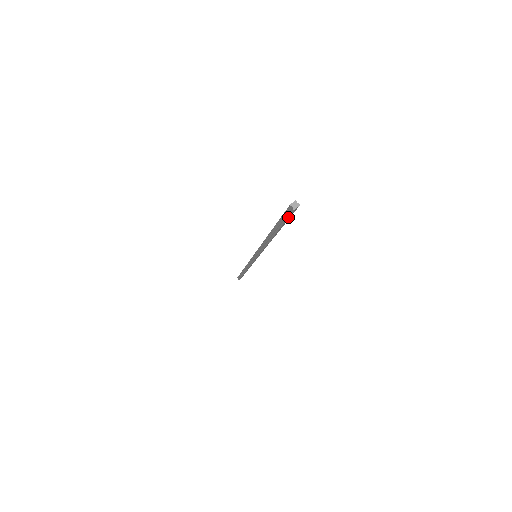
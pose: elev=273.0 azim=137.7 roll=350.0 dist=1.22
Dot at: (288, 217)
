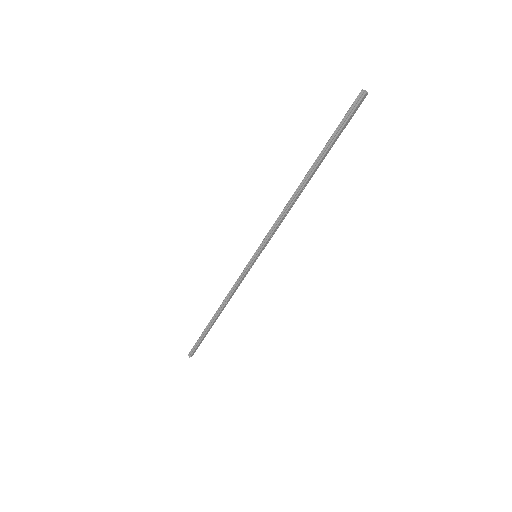
Dot at: (352, 113)
